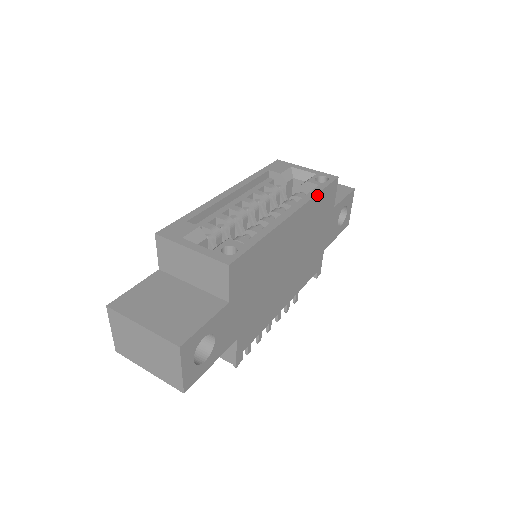
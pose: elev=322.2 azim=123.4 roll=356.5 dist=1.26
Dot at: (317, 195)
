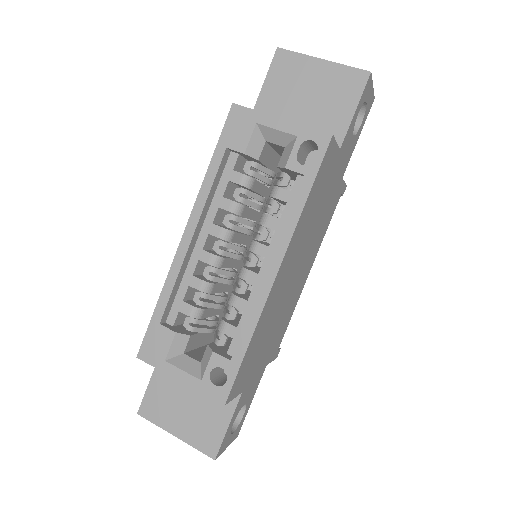
Dot at: (304, 205)
